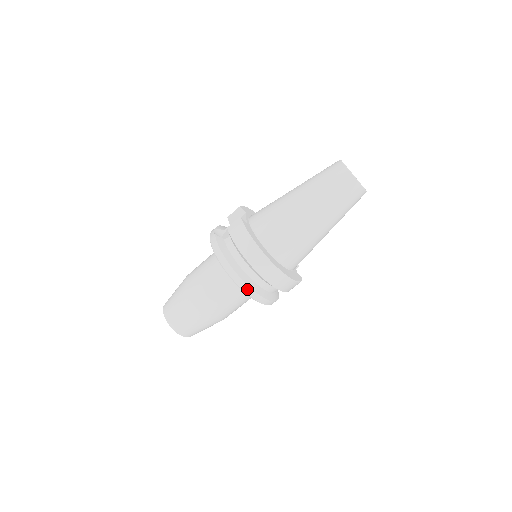
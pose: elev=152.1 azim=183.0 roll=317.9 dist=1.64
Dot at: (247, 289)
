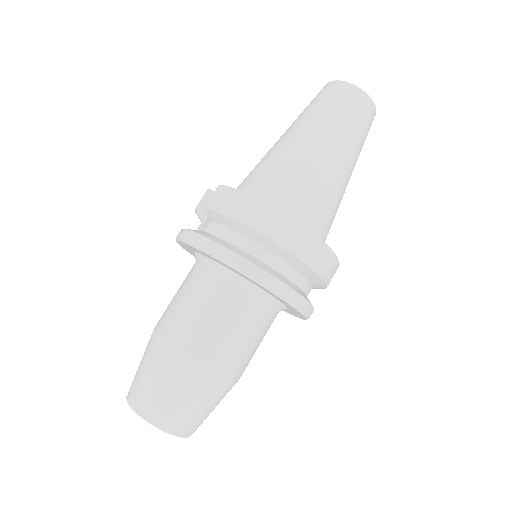
Dot at: (273, 283)
